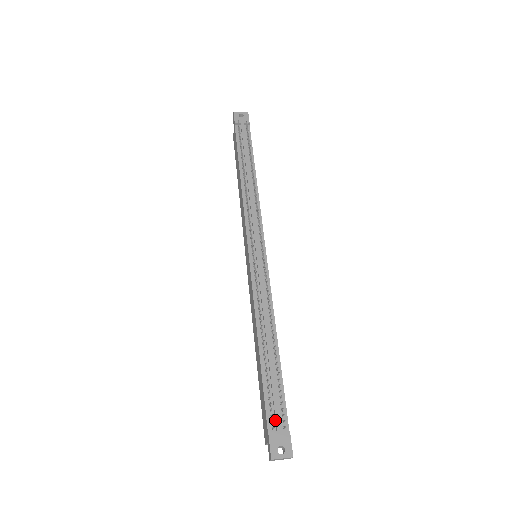
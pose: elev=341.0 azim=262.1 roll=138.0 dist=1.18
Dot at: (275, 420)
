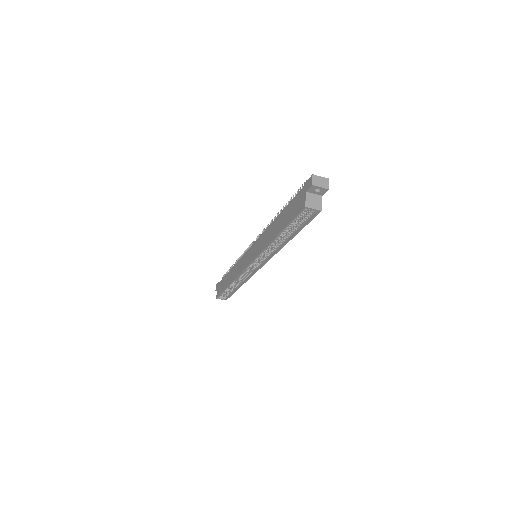
Dot at: occluded
